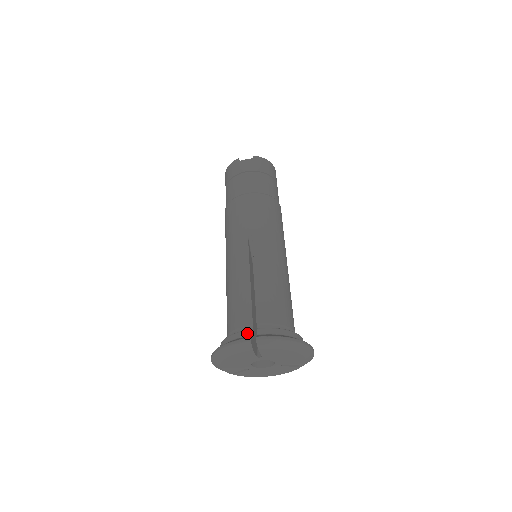
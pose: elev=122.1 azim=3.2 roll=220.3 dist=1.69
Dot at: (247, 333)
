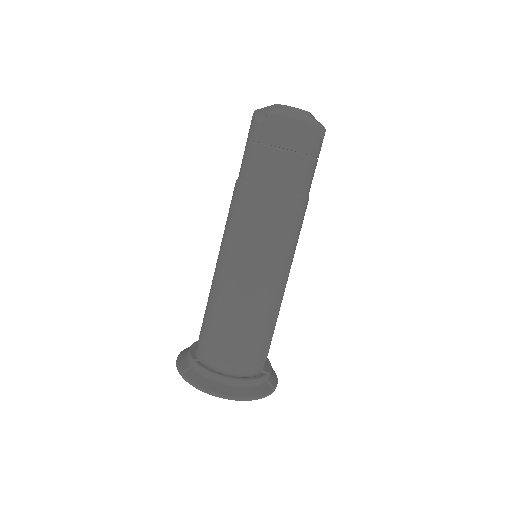
Dot at: (189, 360)
